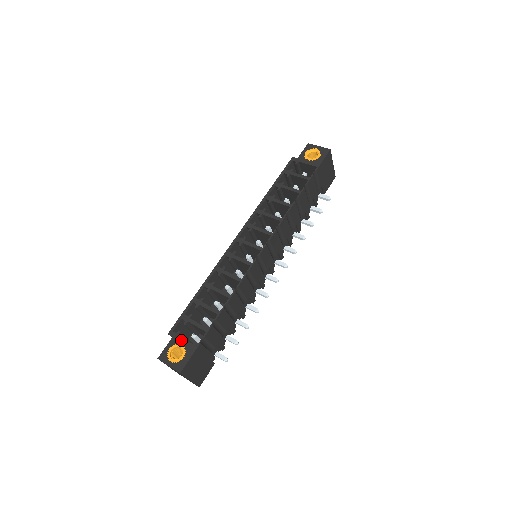
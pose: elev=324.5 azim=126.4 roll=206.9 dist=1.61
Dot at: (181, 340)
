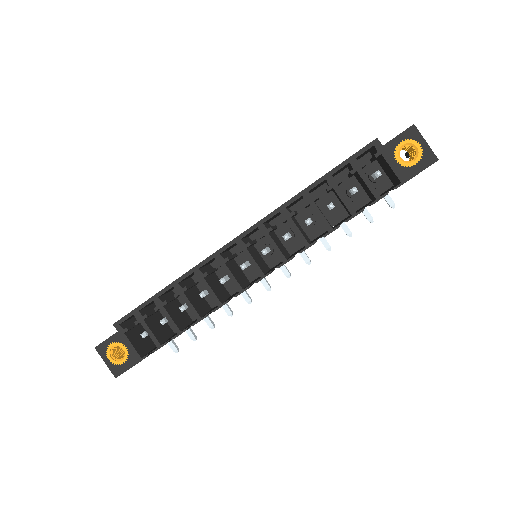
Dot at: (126, 341)
